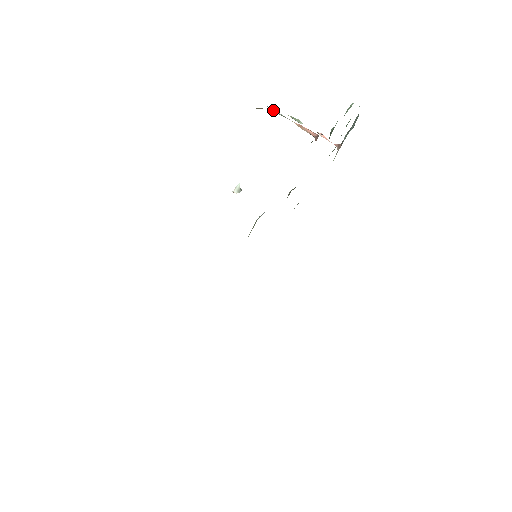
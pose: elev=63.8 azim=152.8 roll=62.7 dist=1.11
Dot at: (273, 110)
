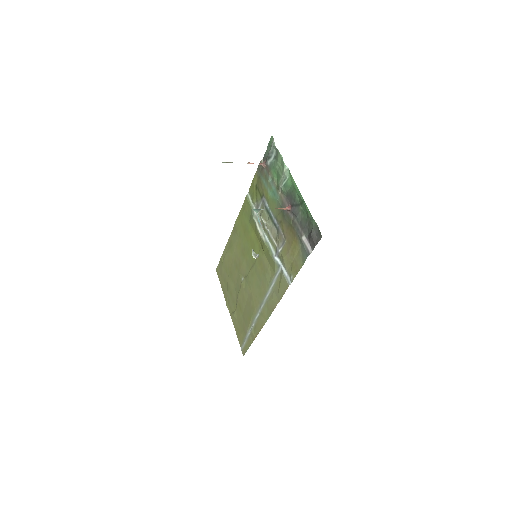
Dot at: (258, 211)
